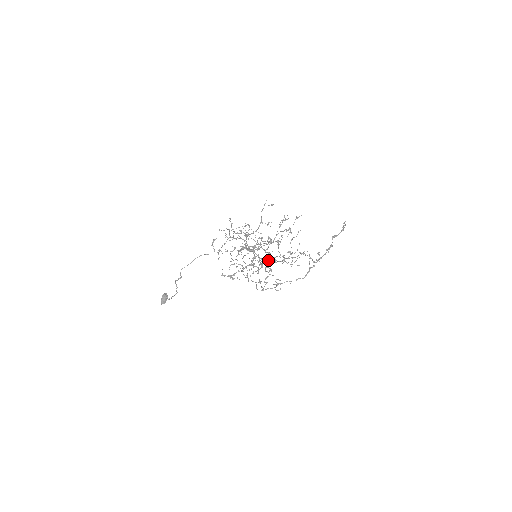
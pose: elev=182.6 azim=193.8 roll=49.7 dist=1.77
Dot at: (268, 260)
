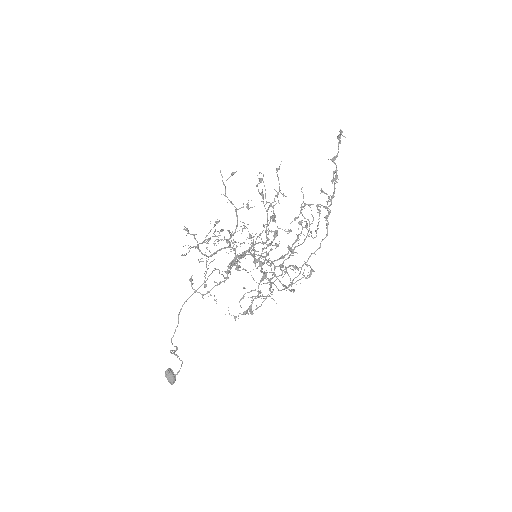
Dot at: (286, 259)
